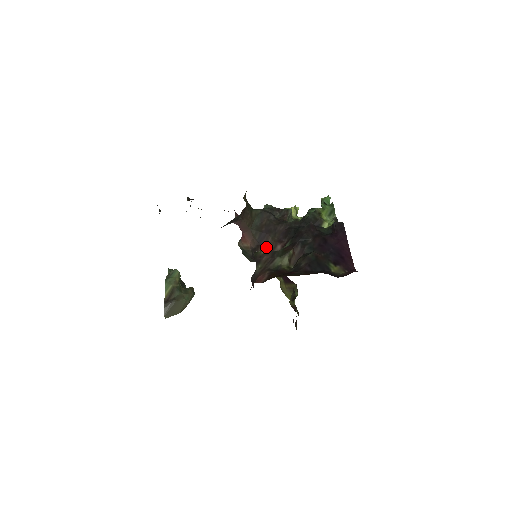
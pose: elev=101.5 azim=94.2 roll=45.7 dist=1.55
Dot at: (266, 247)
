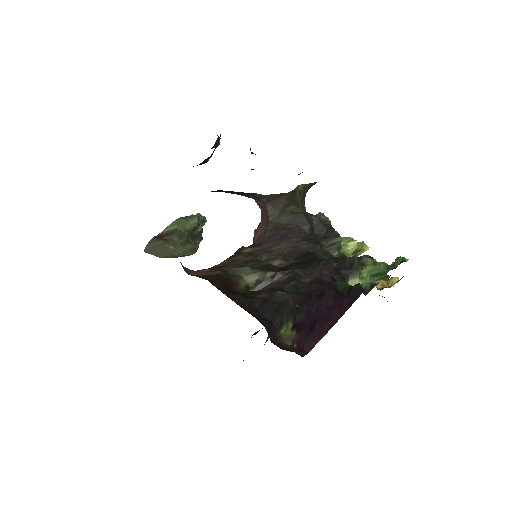
Dot at: (265, 252)
